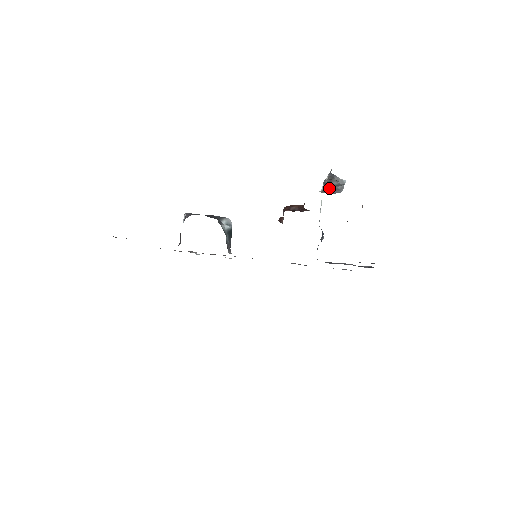
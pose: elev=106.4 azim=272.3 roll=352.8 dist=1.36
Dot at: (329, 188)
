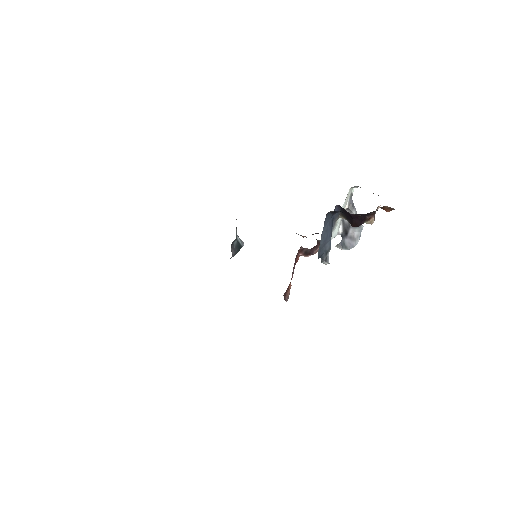
Dot at: (346, 232)
